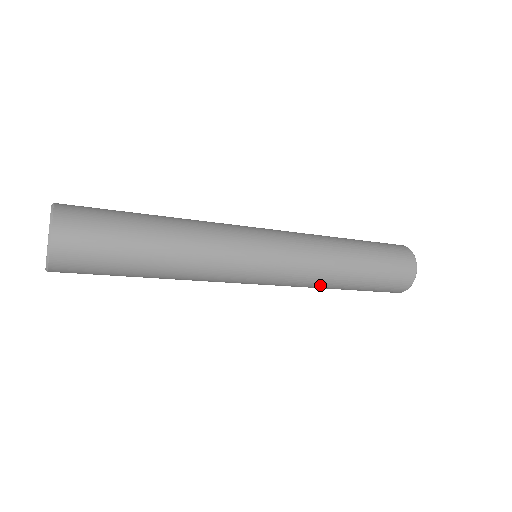
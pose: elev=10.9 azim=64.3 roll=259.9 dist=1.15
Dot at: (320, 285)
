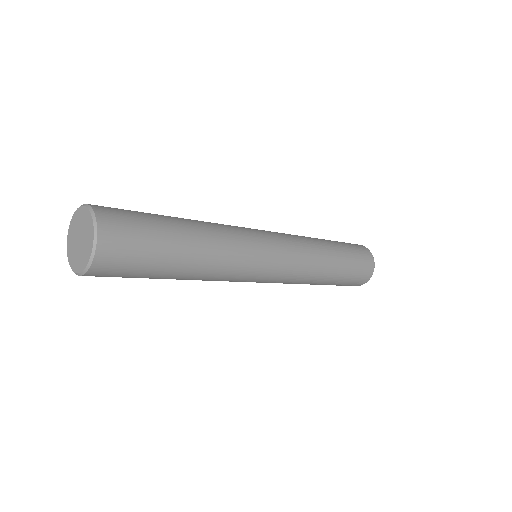
Dot at: (302, 283)
